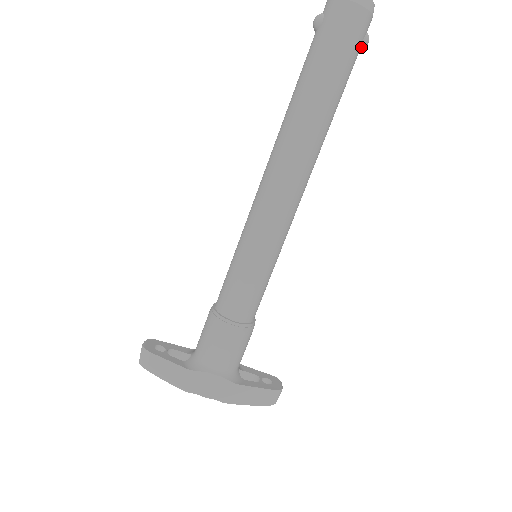
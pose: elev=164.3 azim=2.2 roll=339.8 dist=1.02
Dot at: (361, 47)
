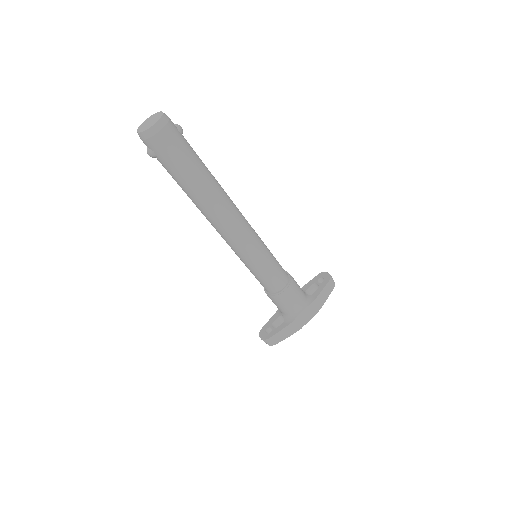
Dot at: occluded
